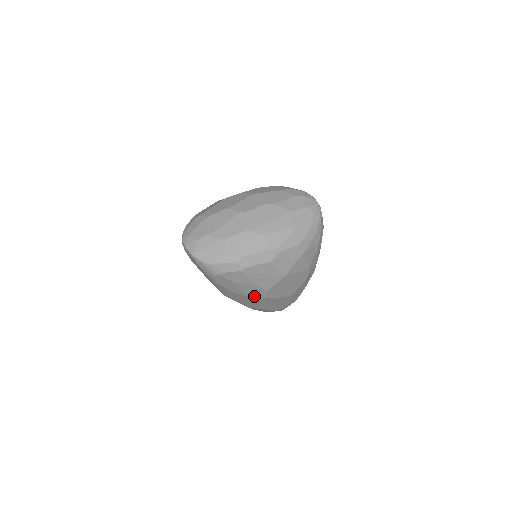
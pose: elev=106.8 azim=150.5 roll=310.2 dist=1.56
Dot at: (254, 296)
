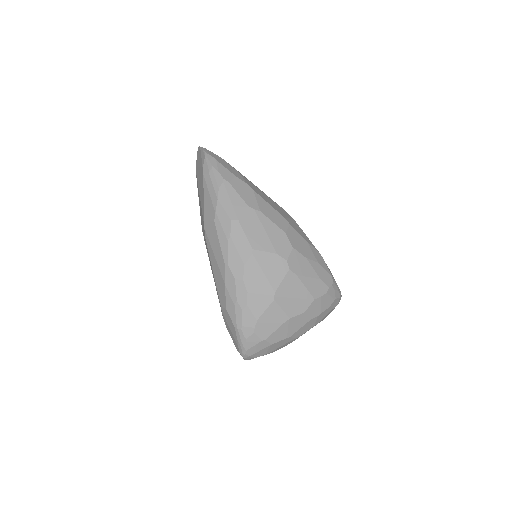
Dot at: occluded
